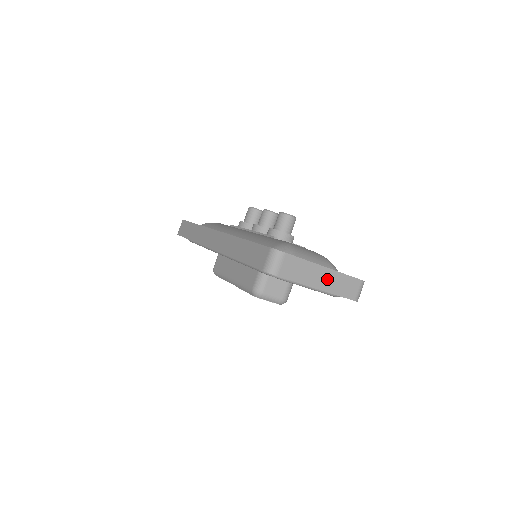
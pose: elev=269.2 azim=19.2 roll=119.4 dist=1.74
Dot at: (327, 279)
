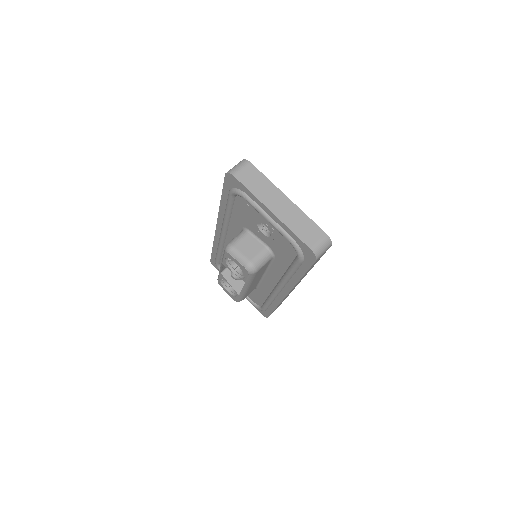
Dot at: (285, 209)
